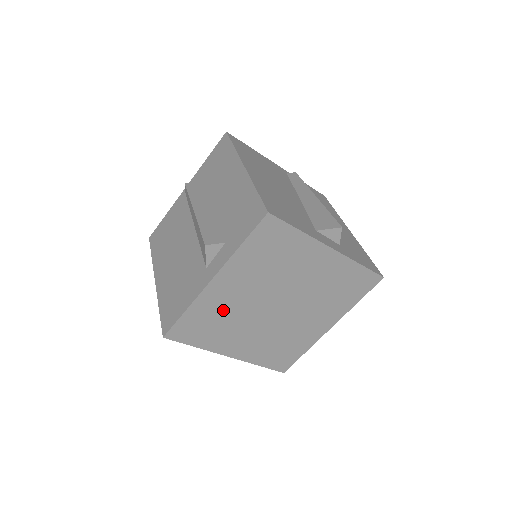
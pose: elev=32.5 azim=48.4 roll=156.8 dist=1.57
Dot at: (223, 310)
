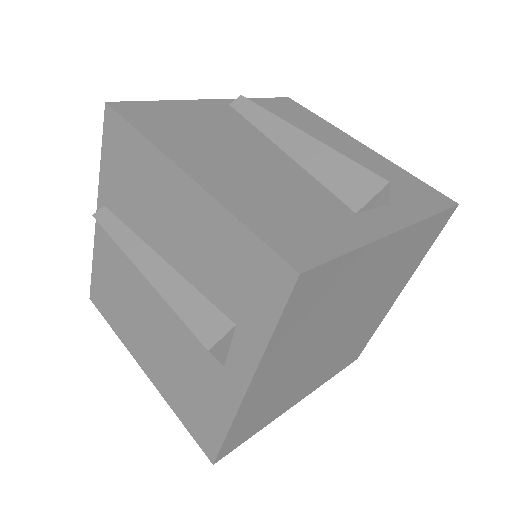
Dot at: (274, 390)
